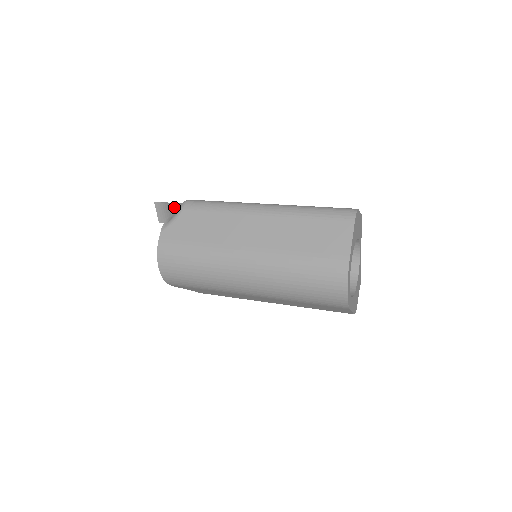
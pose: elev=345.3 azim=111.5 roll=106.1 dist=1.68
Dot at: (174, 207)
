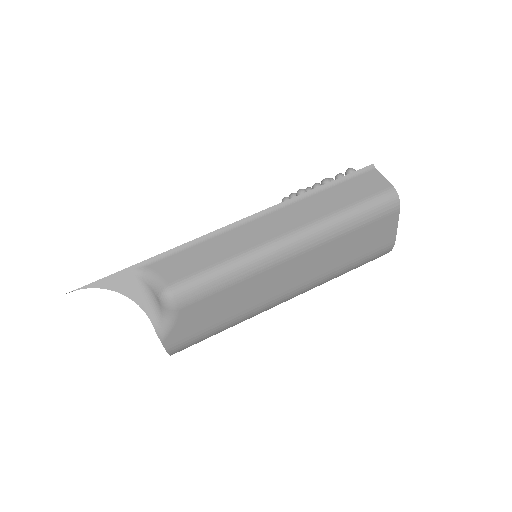
Dot at: (122, 289)
